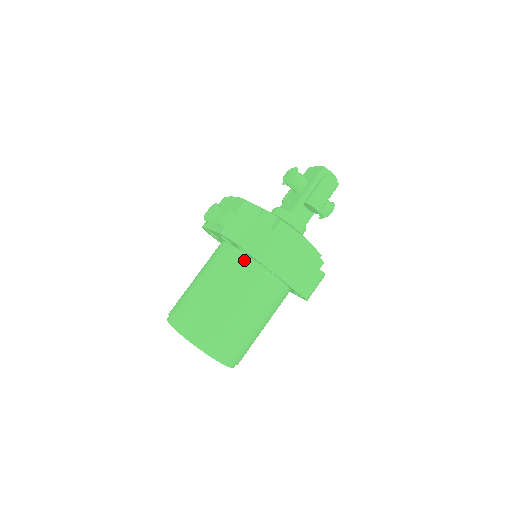
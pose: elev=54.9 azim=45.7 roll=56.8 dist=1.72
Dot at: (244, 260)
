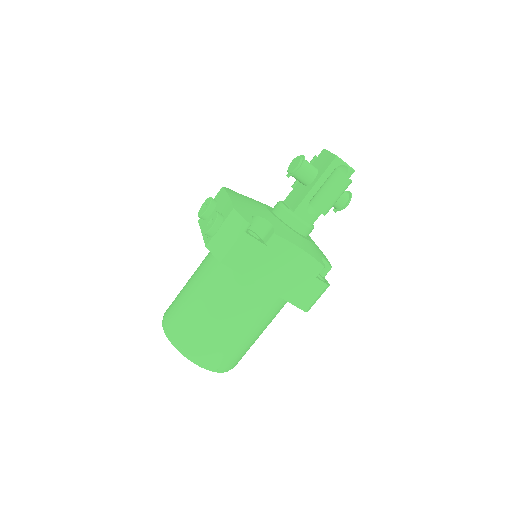
Dot at: (235, 272)
